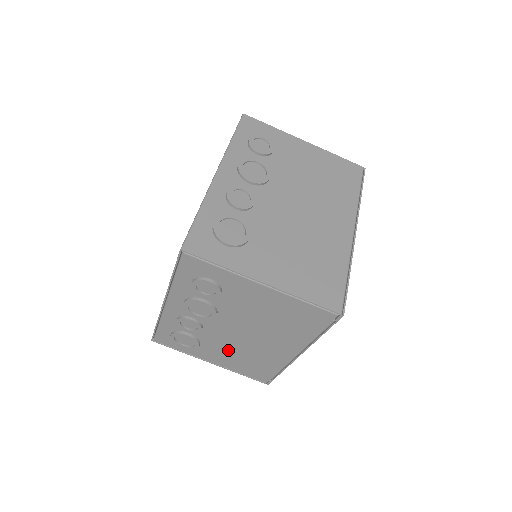
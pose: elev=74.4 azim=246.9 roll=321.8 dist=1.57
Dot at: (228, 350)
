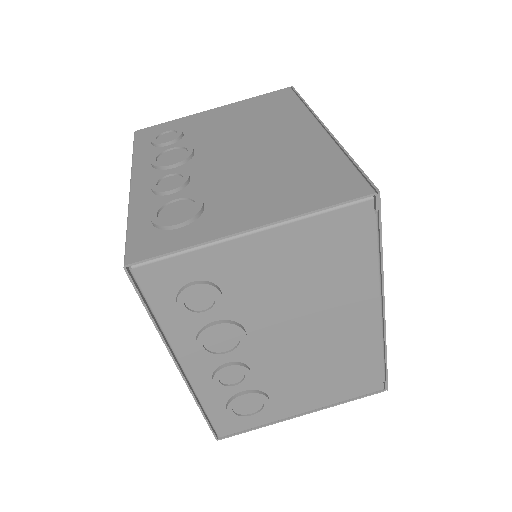
Dot at: (304, 377)
